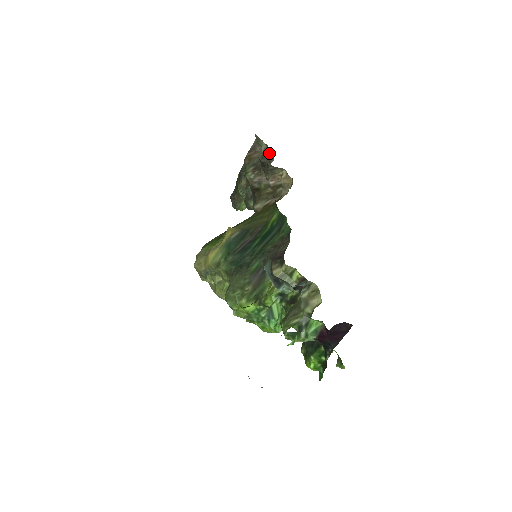
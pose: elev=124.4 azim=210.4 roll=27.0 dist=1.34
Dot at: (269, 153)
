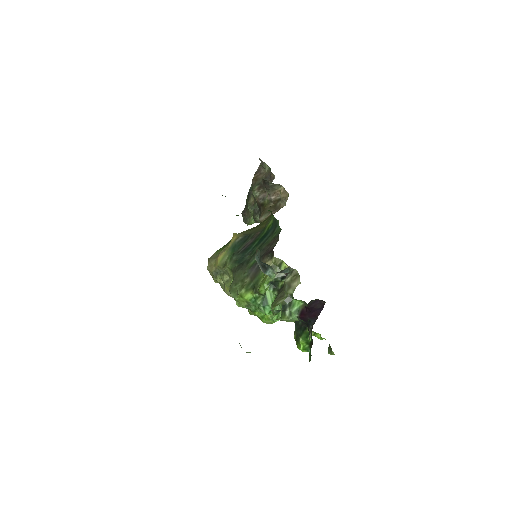
Dot at: (271, 173)
